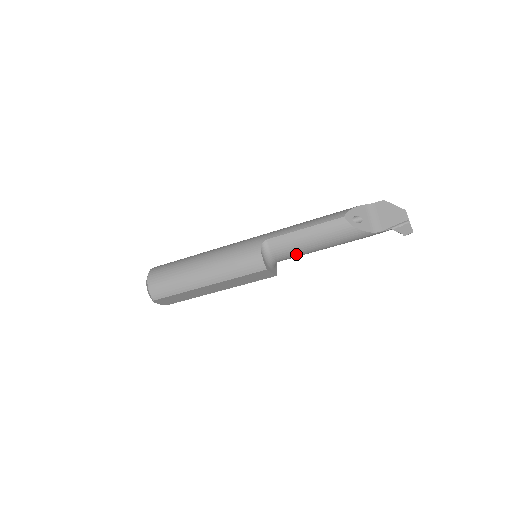
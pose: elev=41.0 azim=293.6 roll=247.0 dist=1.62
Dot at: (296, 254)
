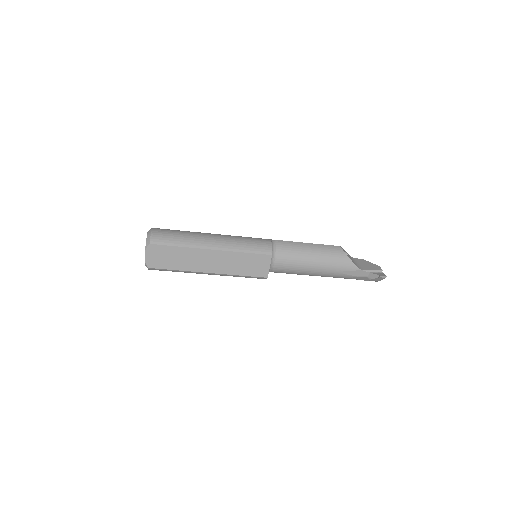
Dot at: (294, 262)
